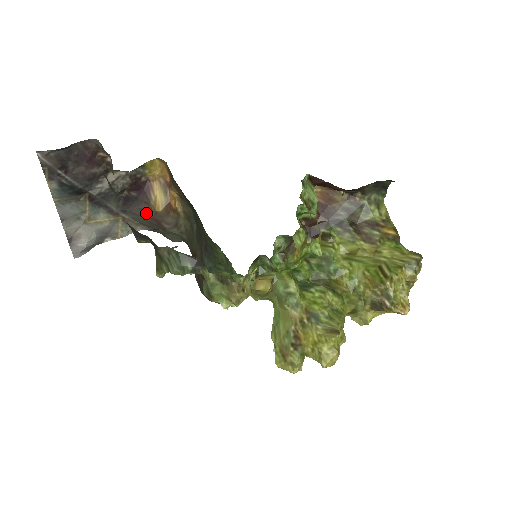
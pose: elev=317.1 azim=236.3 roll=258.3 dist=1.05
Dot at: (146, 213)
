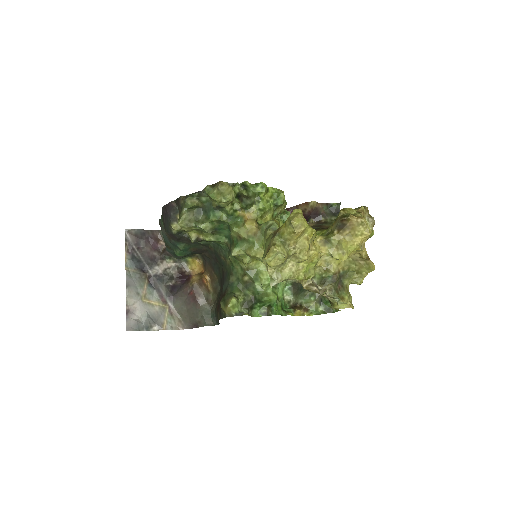
Dot at: (186, 293)
